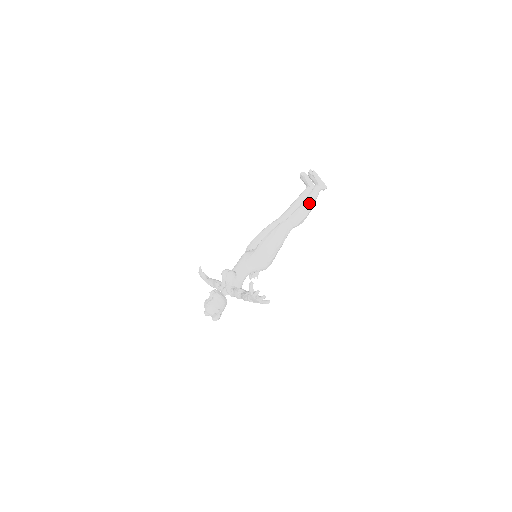
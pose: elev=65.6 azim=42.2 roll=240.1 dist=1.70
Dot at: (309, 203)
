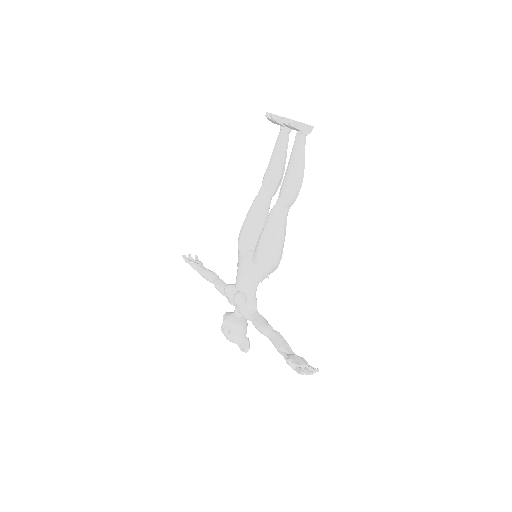
Dot at: (299, 168)
